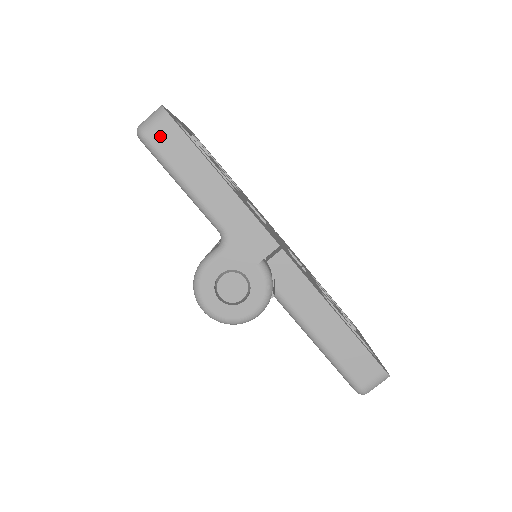
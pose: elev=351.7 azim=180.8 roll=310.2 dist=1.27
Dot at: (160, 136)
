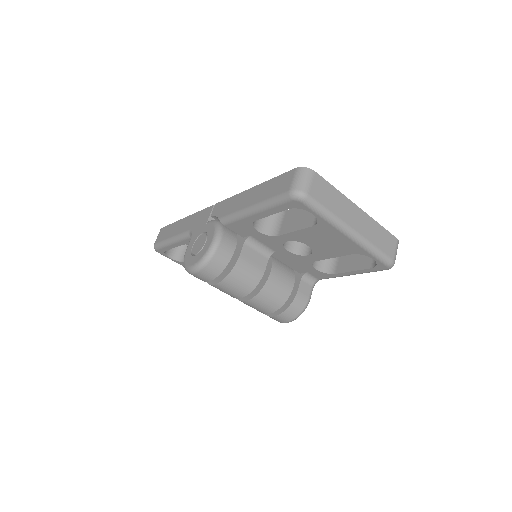
Dot at: (159, 237)
